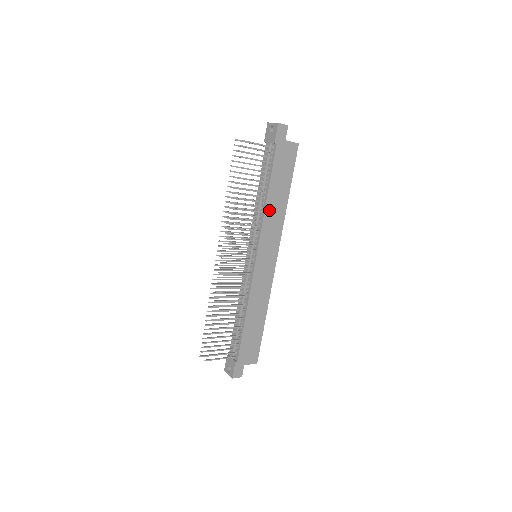
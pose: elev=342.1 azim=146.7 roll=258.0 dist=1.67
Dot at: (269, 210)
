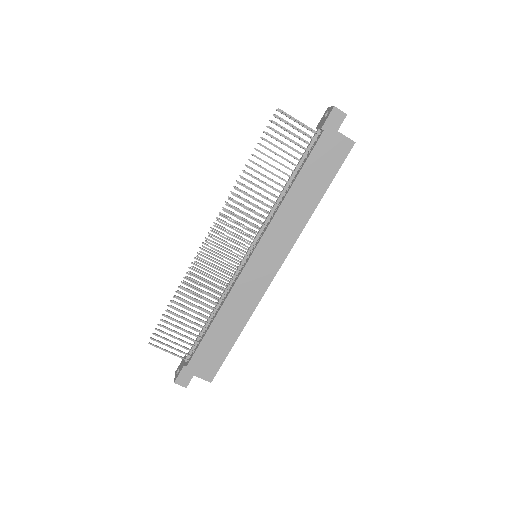
Dot at: (287, 206)
